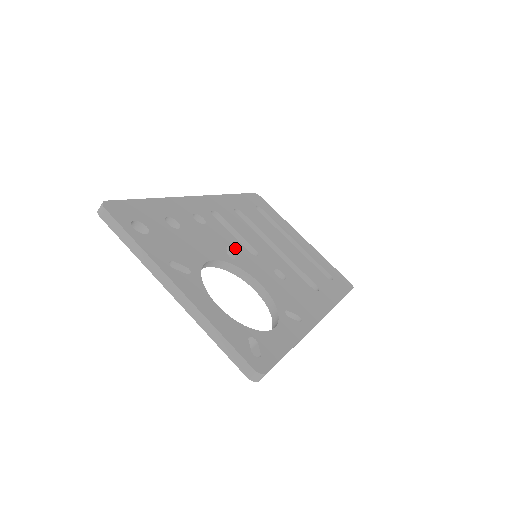
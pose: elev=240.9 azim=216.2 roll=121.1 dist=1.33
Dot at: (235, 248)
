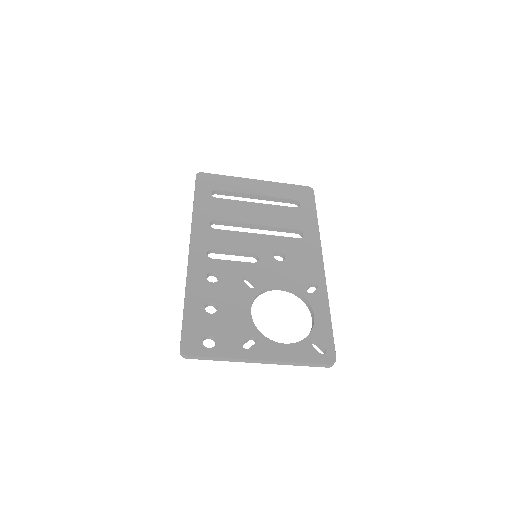
Dot at: (247, 273)
